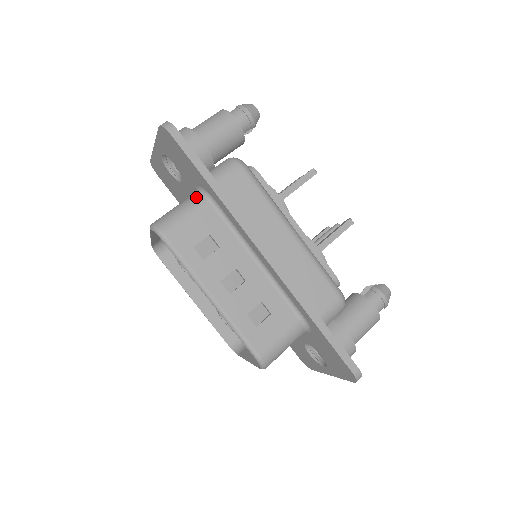
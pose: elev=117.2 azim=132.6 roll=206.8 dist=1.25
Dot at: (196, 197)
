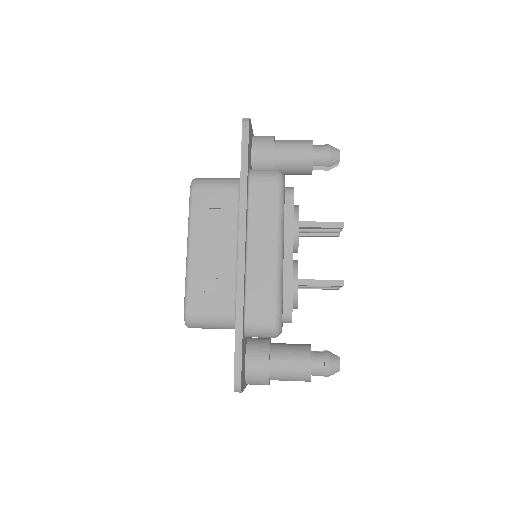
Dot at: (234, 180)
